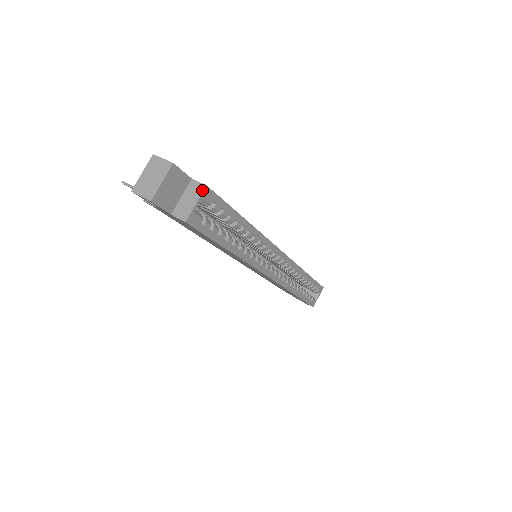
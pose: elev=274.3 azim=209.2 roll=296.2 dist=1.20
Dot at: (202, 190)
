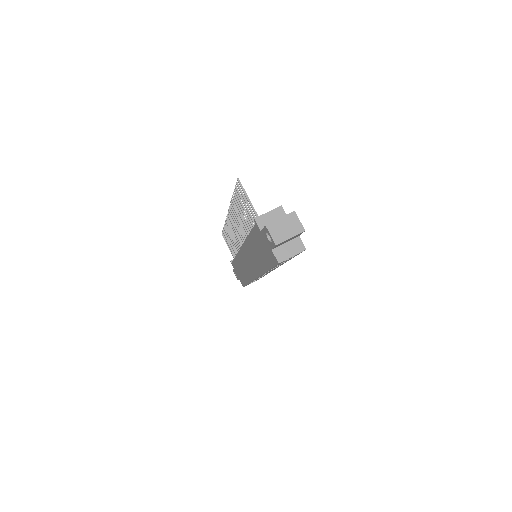
Dot at: (302, 250)
